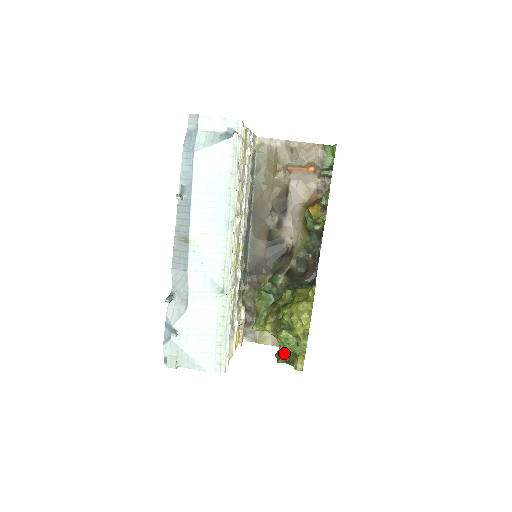
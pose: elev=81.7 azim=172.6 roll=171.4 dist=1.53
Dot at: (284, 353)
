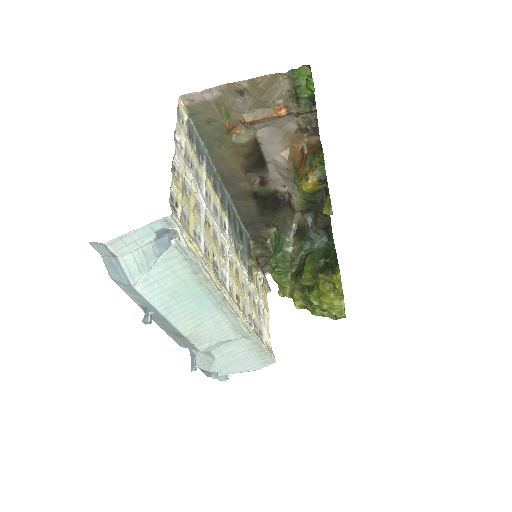
Dot at: occluded
